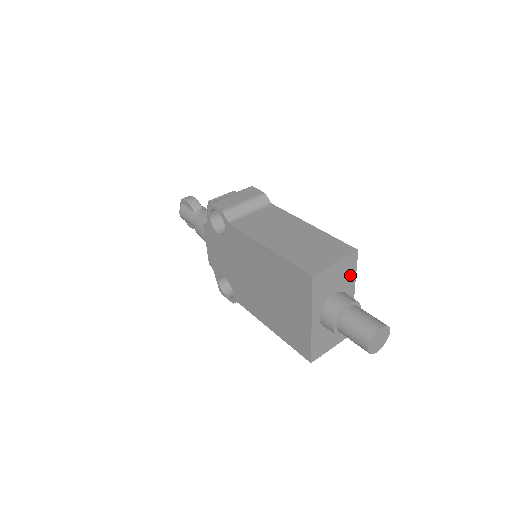
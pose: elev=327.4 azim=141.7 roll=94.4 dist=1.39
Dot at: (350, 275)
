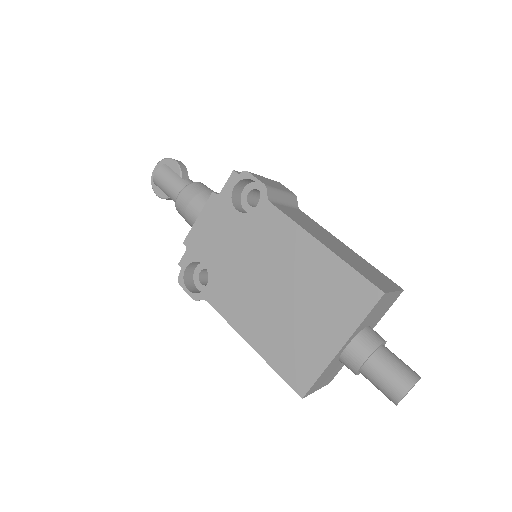
Dot at: (383, 313)
